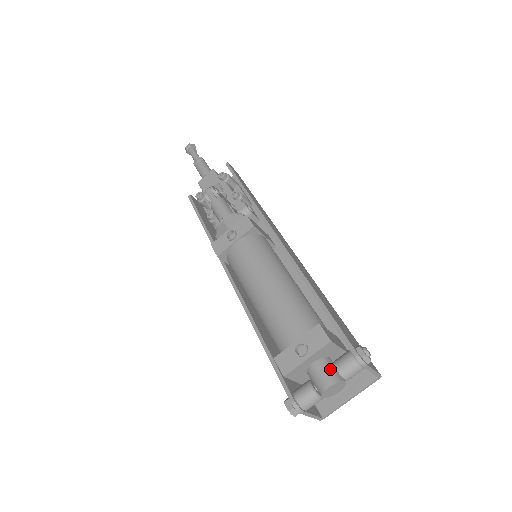
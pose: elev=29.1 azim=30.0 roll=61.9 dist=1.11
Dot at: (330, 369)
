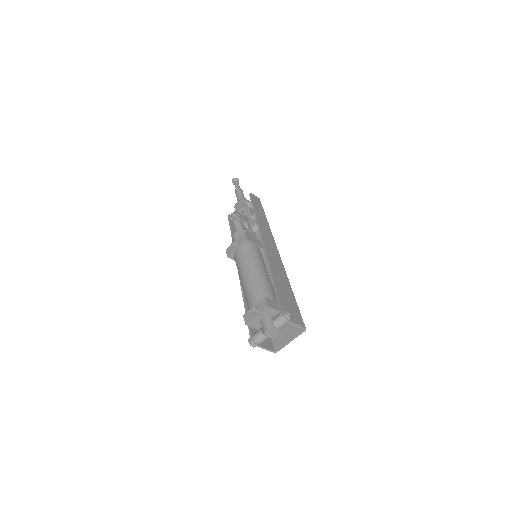
Dot at: (270, 322)
